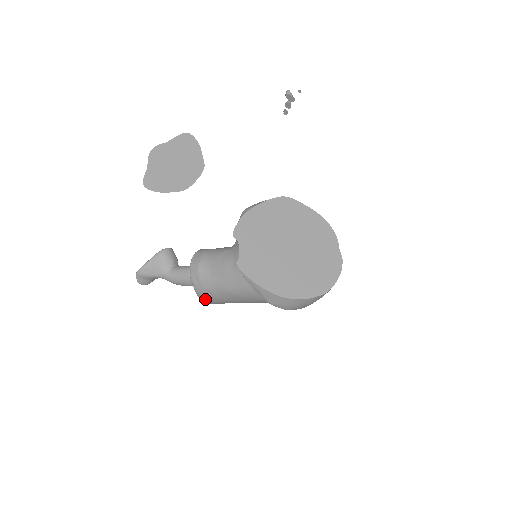
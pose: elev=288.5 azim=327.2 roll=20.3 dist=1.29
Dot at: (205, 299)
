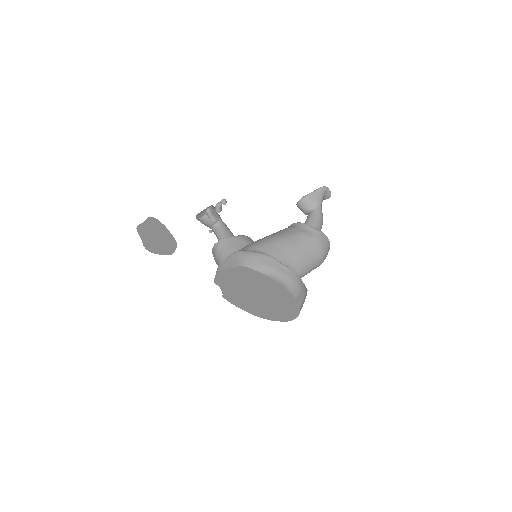
Dot at: occluded
